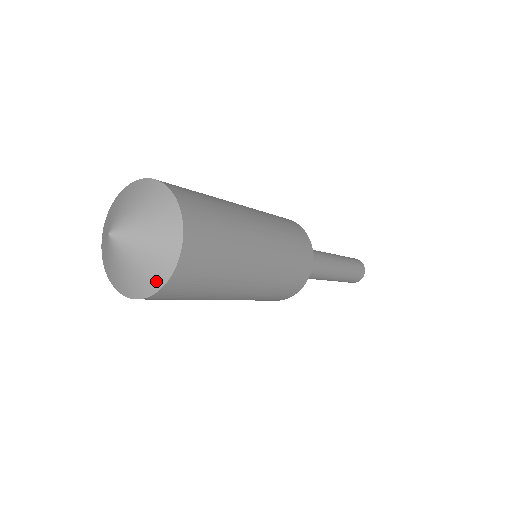
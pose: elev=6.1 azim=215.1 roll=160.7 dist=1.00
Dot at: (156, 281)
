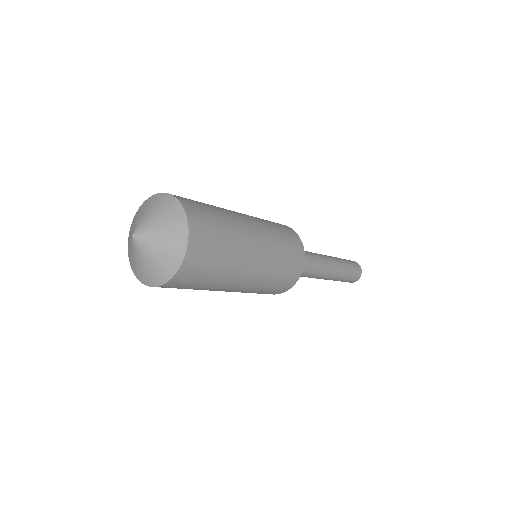
Dot at: (176, 260)
